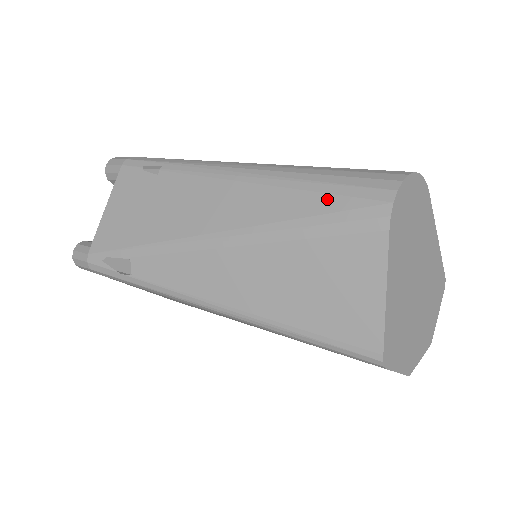
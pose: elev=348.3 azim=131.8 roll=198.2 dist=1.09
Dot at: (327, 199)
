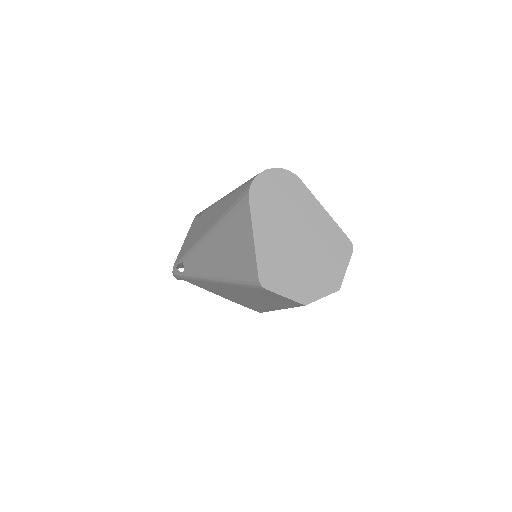
Dot at: (235, 196)
